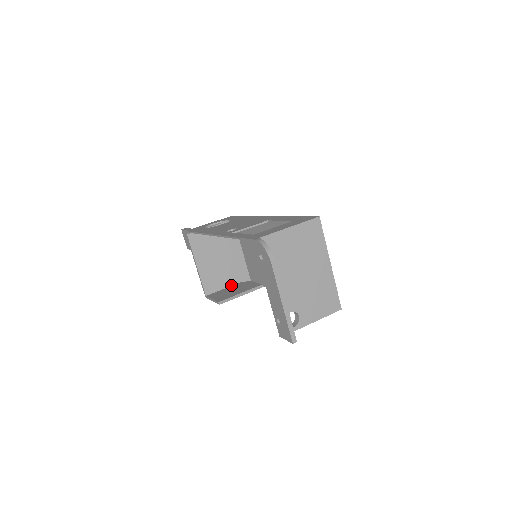
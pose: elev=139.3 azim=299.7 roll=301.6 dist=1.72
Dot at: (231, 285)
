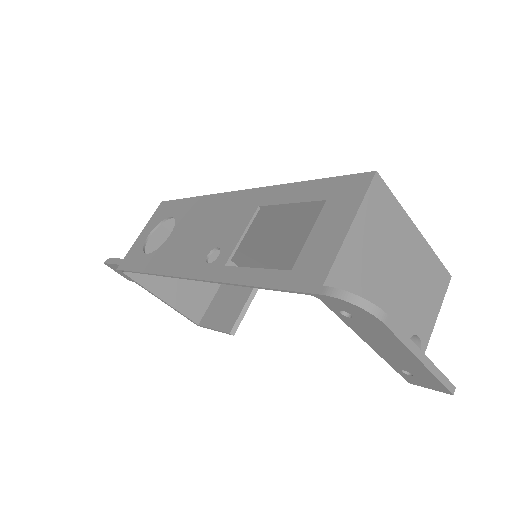
Dot at: (217, 288)
